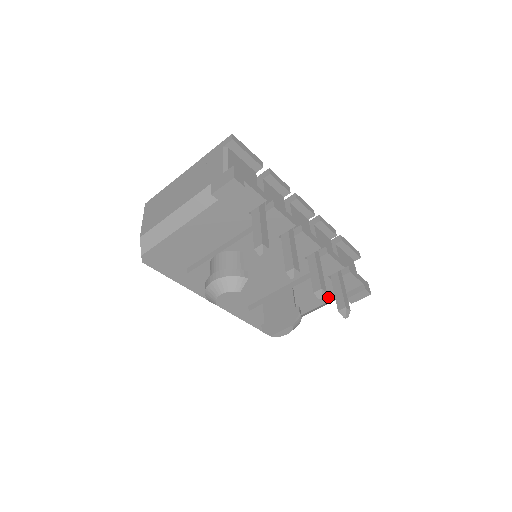
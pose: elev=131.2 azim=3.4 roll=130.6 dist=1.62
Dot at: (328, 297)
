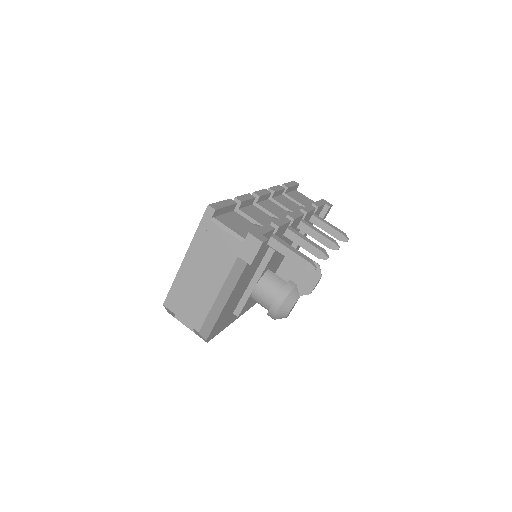
Dot at: occluded
